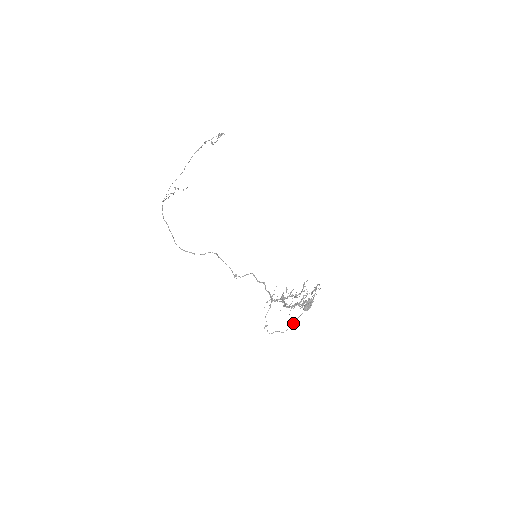
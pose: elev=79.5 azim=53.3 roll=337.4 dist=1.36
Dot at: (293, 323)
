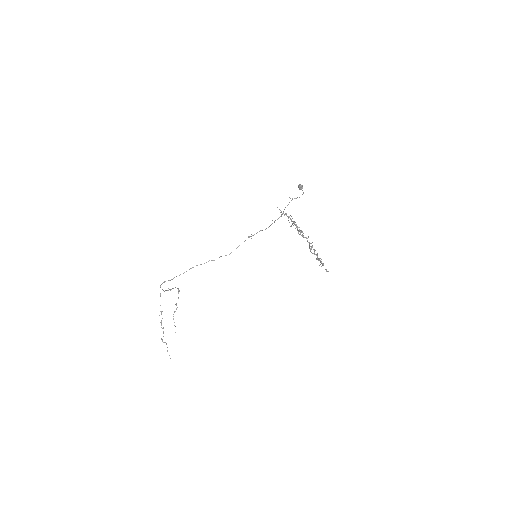
Dot at: occluded
